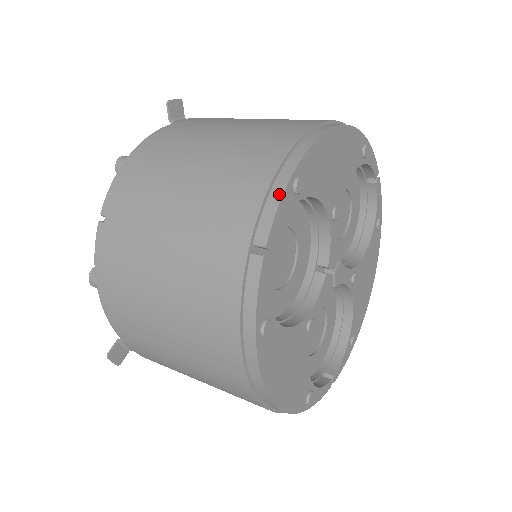
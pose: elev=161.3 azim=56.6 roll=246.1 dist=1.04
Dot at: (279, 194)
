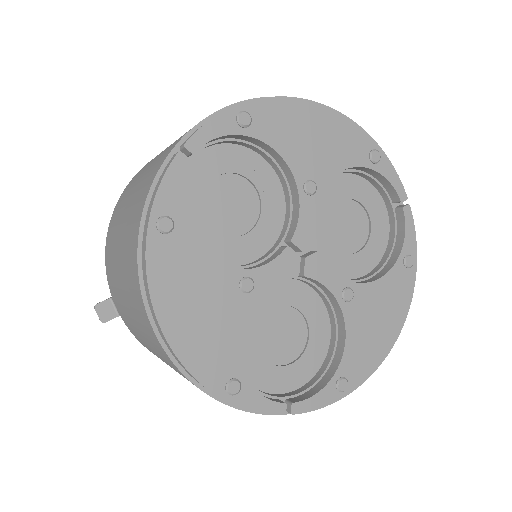
Dot at: (217, 115)
